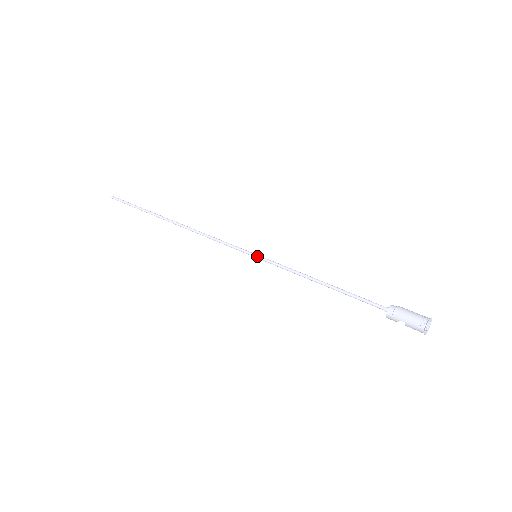
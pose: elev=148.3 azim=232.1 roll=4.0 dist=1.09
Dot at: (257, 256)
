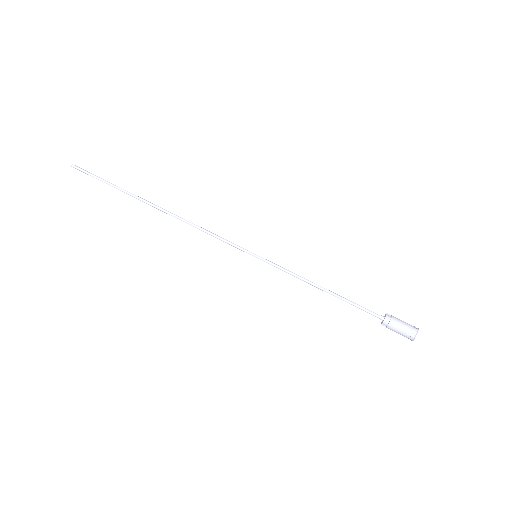
Dot at: occluded
